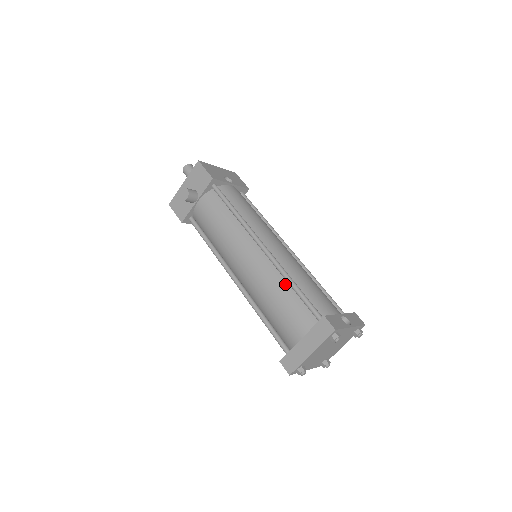
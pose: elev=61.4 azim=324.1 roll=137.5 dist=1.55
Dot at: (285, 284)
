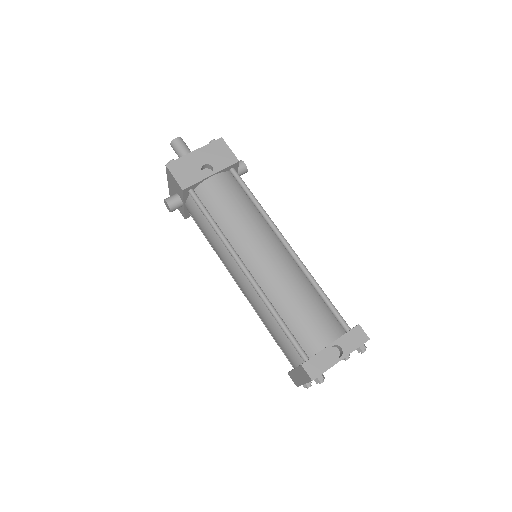
Dot at: occluded
